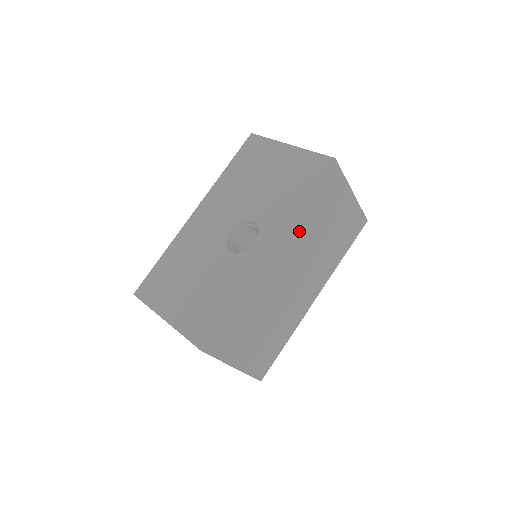
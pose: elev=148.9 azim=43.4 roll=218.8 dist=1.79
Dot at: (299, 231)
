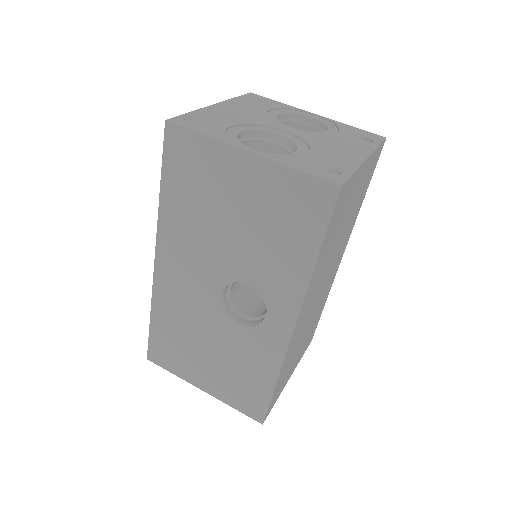
Dot at: (316, 277)
